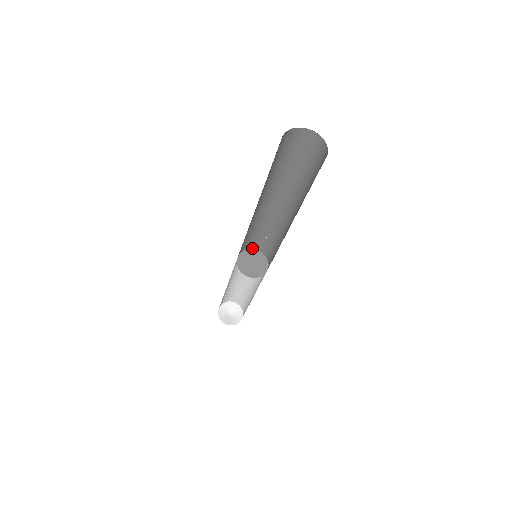
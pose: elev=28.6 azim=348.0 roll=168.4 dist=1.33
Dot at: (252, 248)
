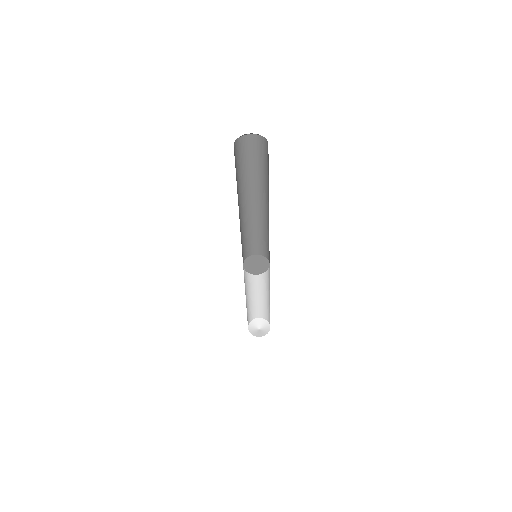
Dot at: (266, 256)
